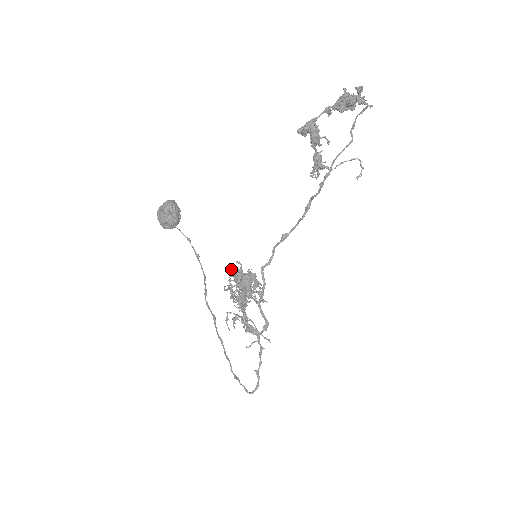
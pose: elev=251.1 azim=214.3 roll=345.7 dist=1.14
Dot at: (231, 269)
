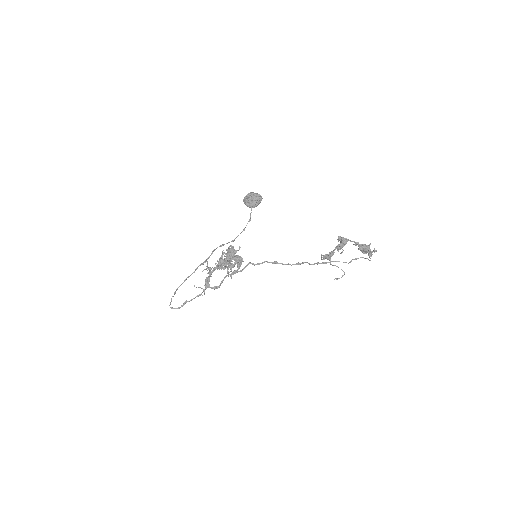
Dot at: (233, 246)
